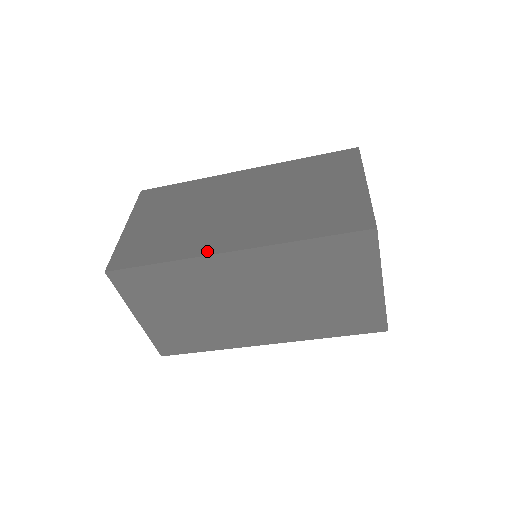
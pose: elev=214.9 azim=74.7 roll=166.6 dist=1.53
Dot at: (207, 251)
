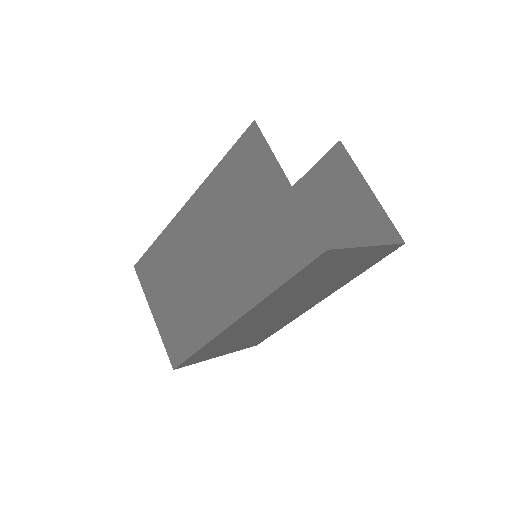
Dot at: (220, 326)
